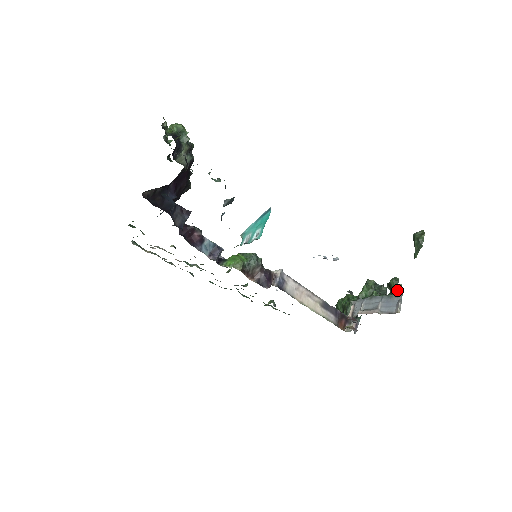
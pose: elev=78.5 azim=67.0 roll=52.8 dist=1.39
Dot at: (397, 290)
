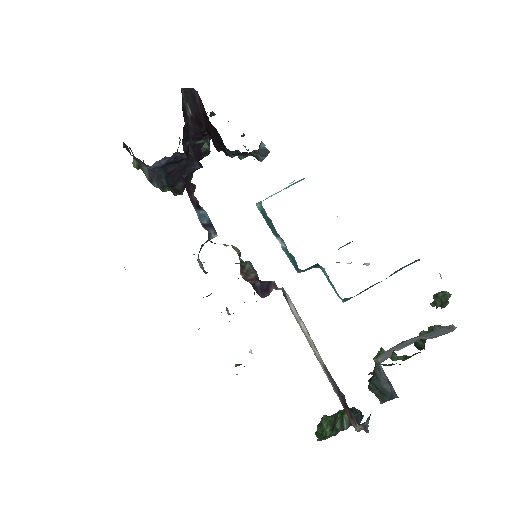
Dot at: (438, 327)
